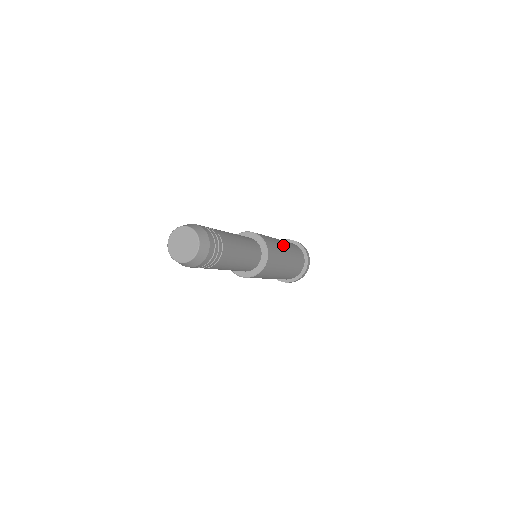
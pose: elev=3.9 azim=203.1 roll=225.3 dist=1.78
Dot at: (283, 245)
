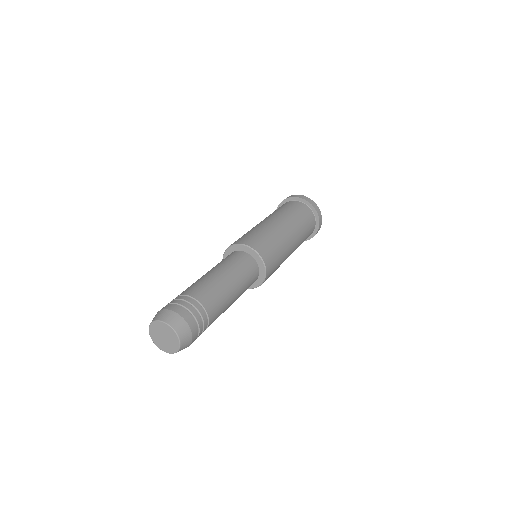
Dot at: (290, 253)
